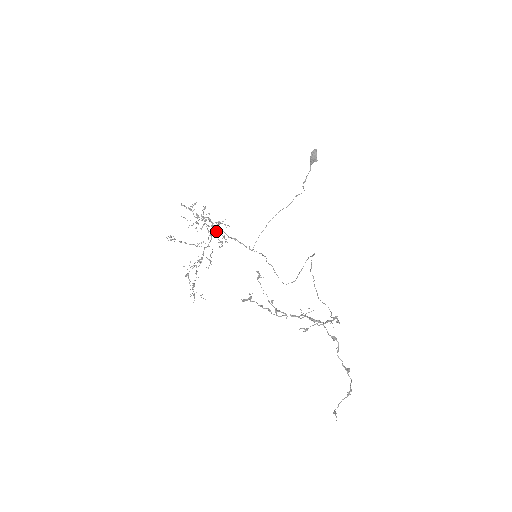
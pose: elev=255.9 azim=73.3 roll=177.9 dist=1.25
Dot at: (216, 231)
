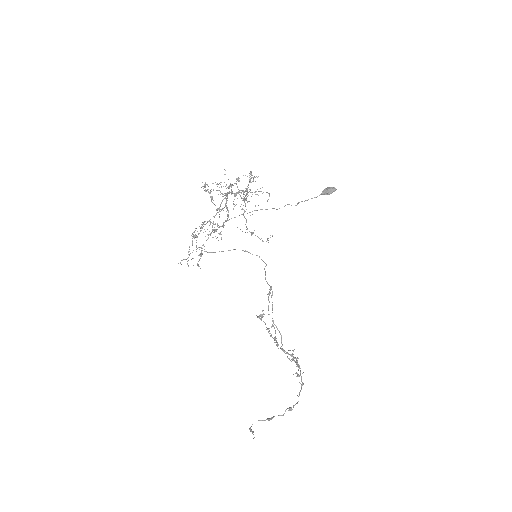
Dot at: occluded
